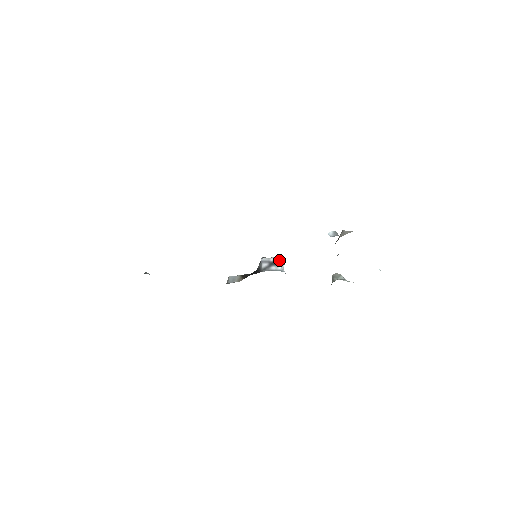
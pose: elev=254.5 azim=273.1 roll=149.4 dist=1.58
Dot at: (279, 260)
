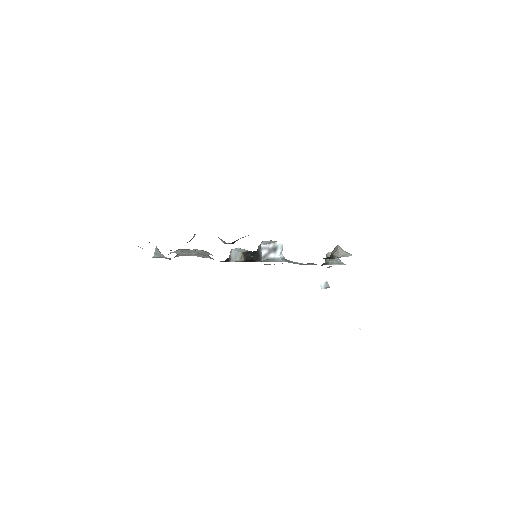
Dot at: (278, 247)
